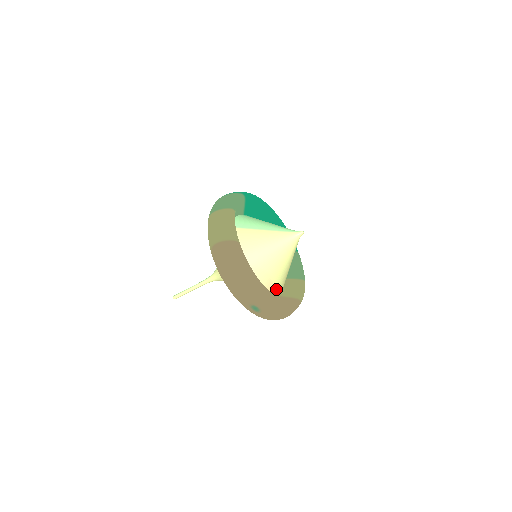
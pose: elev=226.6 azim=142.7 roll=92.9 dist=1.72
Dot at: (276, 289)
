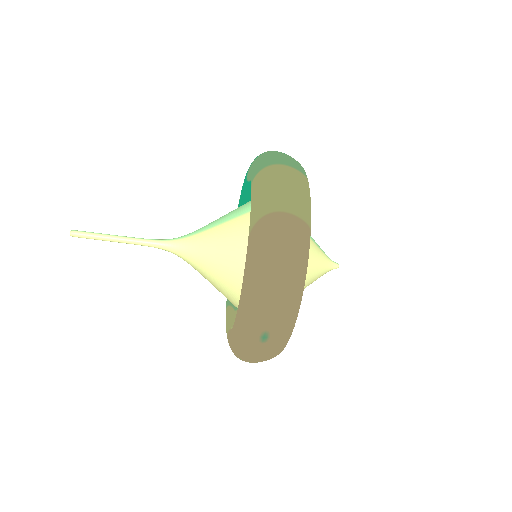
Dot at: occluded
